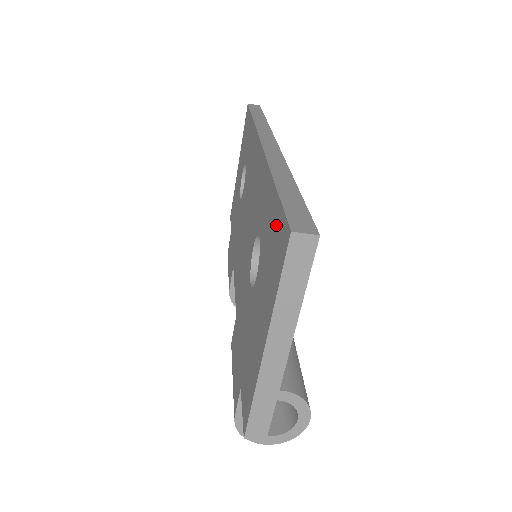
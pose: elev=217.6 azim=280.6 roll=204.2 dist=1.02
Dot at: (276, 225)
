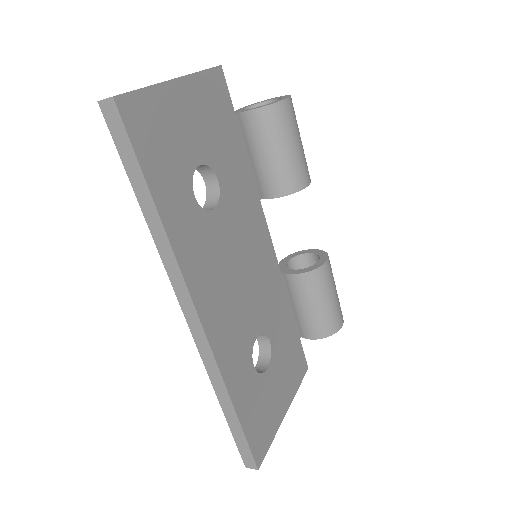
Dot at: occluded
